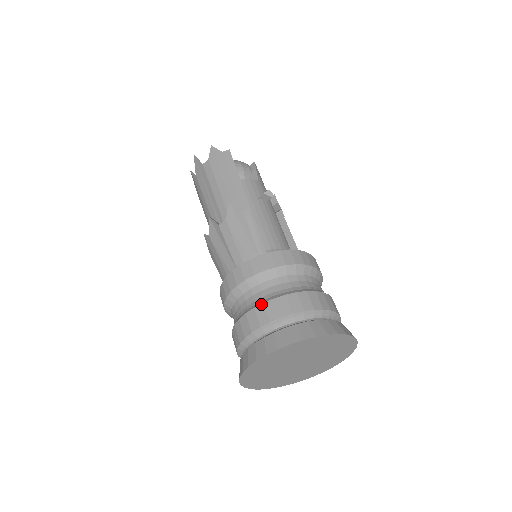
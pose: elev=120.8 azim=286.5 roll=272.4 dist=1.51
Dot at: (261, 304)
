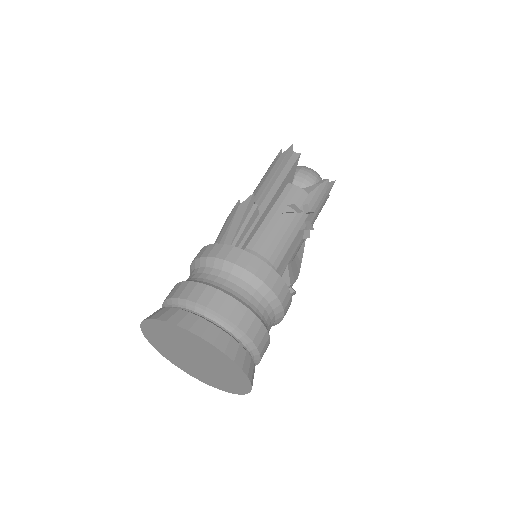
Dot at: (188, 281)
